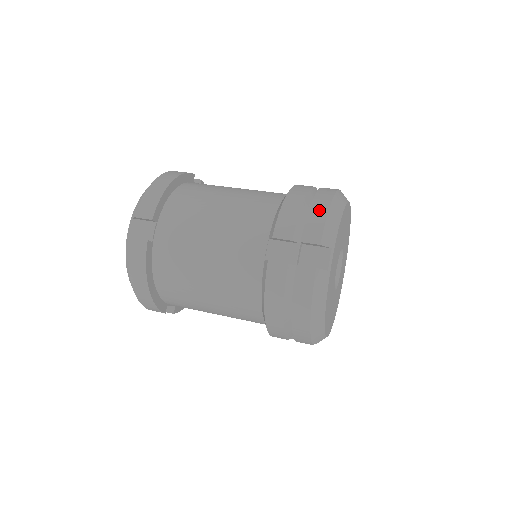
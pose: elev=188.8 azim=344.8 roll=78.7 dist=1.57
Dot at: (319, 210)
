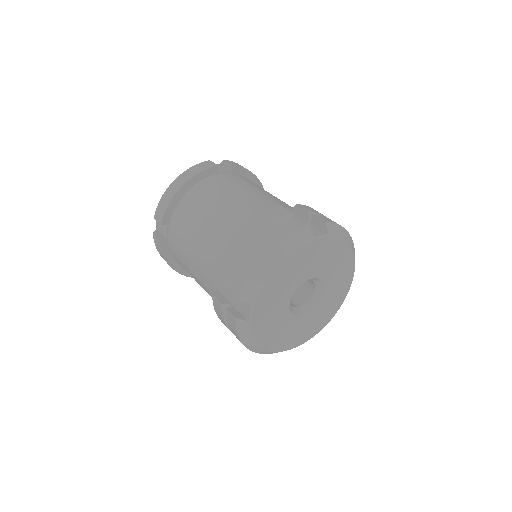
Dot at: (249, 264)
